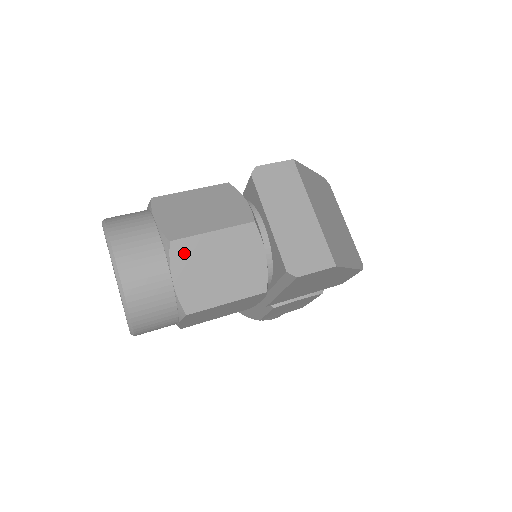
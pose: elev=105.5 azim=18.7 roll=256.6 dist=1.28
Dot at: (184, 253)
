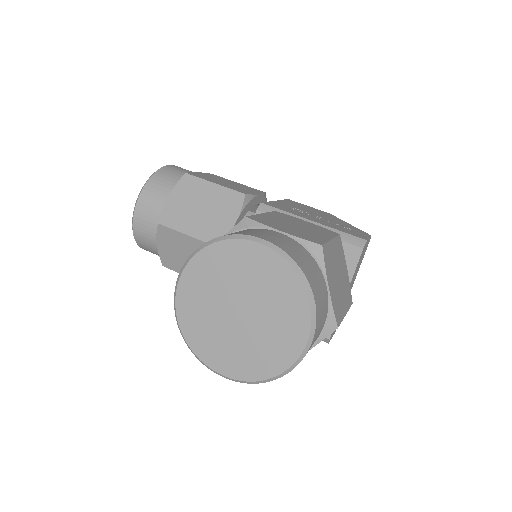
Dot at: occluded
